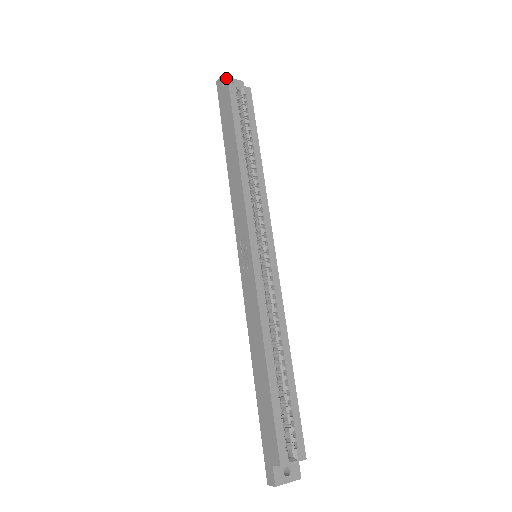
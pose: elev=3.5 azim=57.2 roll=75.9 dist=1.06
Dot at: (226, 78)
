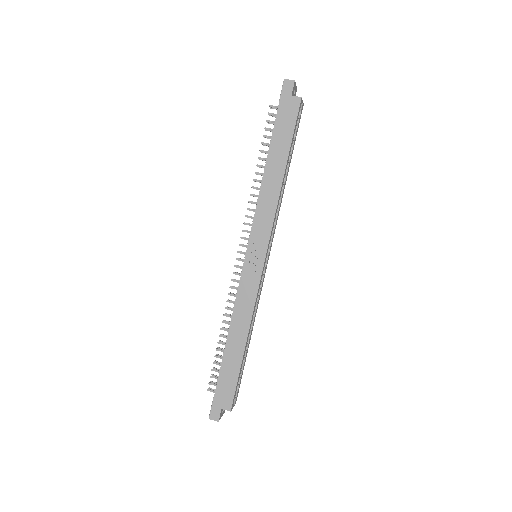
Dot at: (295, 84)
